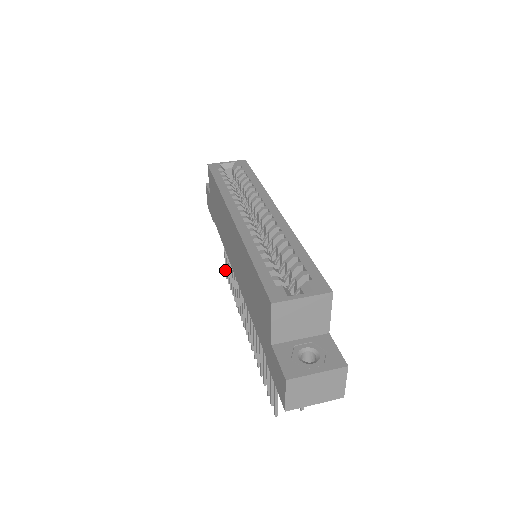
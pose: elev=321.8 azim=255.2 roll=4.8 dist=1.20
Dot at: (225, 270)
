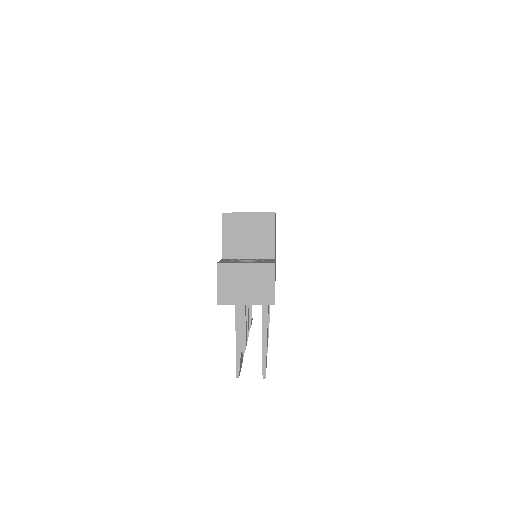
Dot at: occluded
